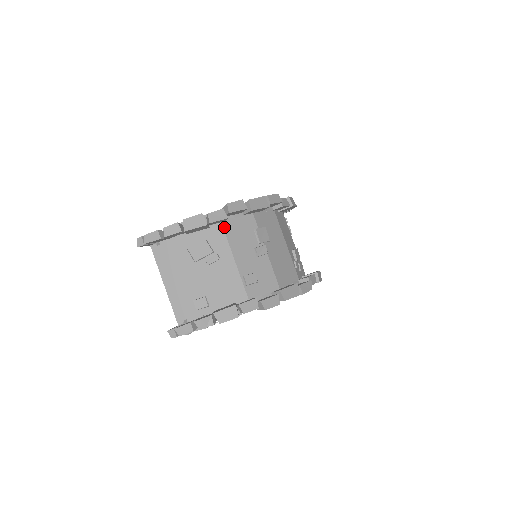
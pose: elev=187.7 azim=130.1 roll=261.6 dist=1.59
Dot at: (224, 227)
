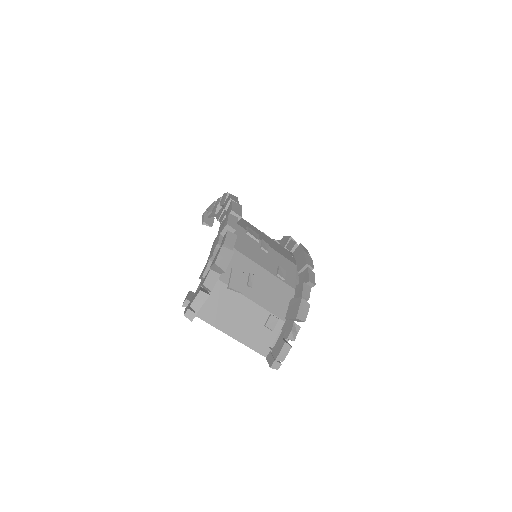
Dot at: (234, 247)
